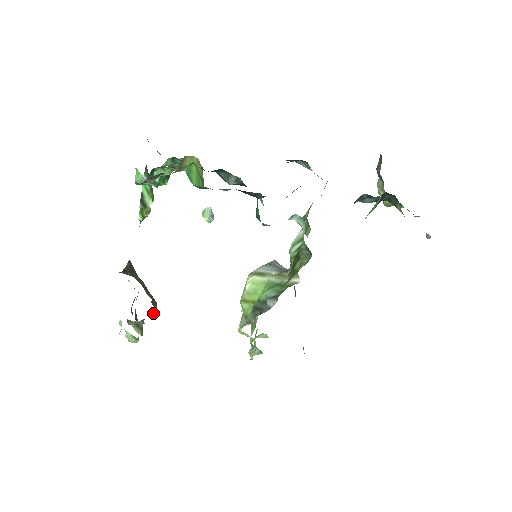
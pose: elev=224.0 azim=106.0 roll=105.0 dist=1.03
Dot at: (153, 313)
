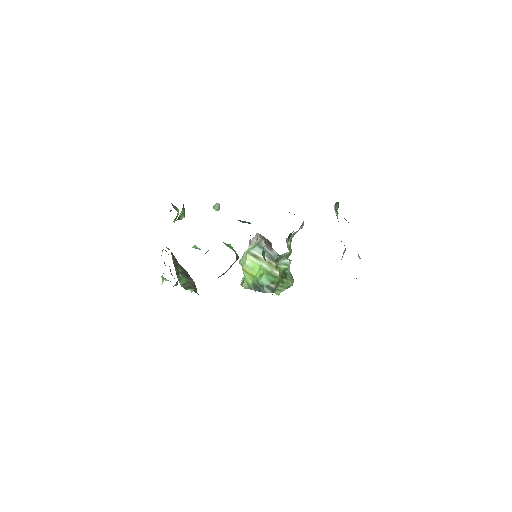
Dot at: occluded
